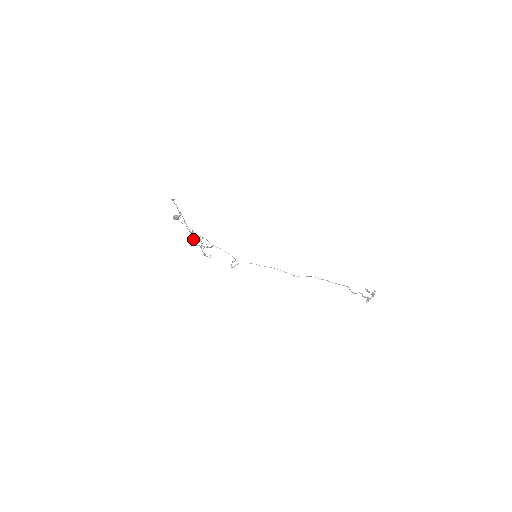
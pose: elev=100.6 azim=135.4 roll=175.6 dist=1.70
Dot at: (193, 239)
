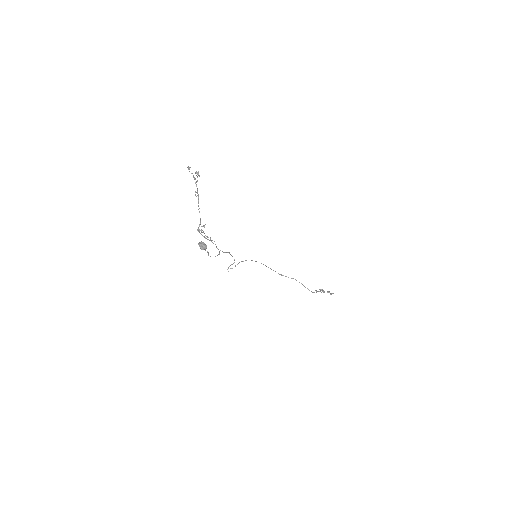
Dot at: (199, 226)
